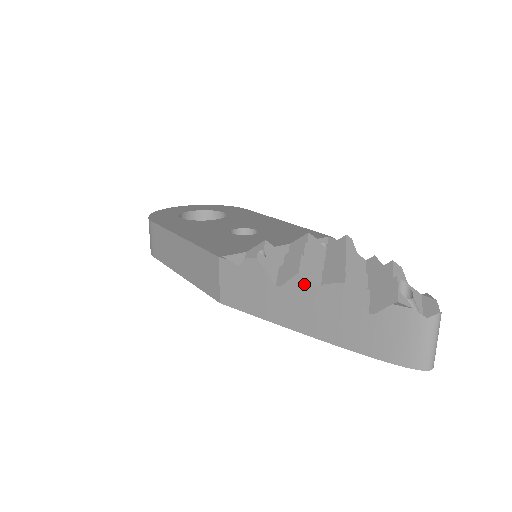
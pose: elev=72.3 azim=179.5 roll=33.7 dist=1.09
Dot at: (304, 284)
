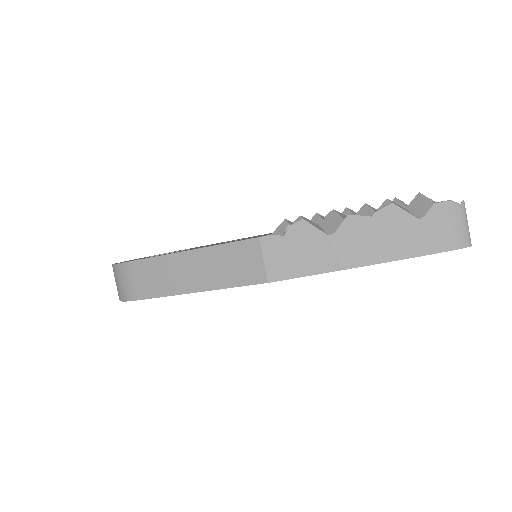
Dot at: (357, 221)
